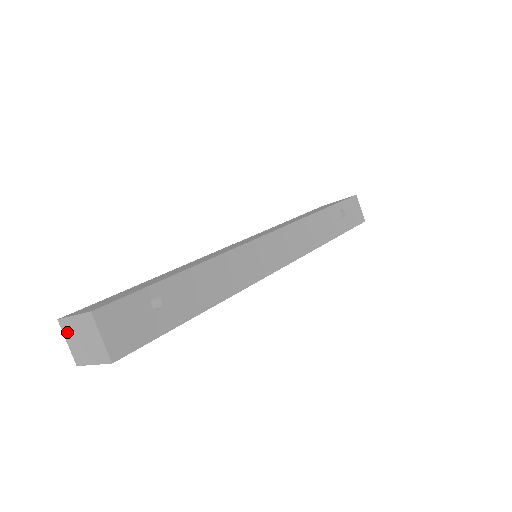
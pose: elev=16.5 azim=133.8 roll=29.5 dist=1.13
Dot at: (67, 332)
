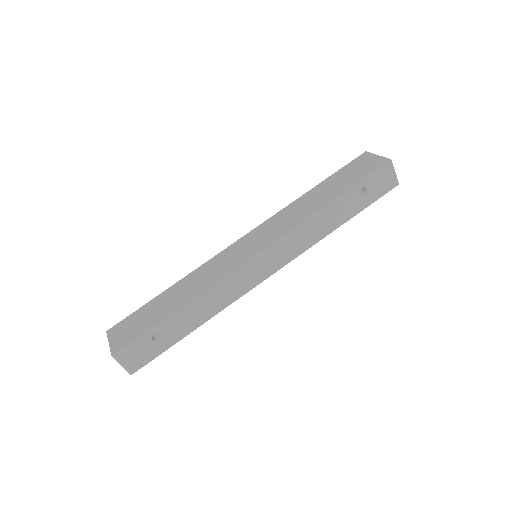
Dot at: occluded
